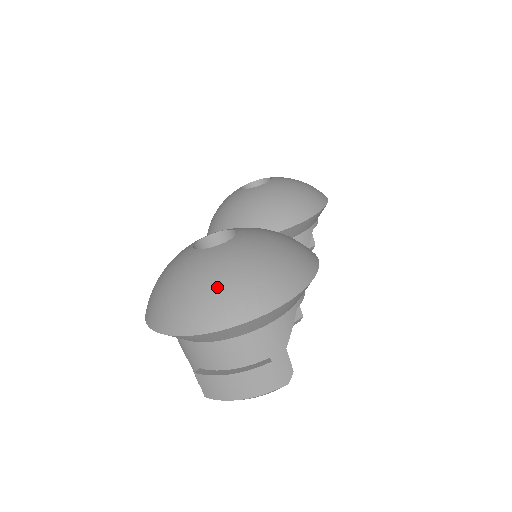
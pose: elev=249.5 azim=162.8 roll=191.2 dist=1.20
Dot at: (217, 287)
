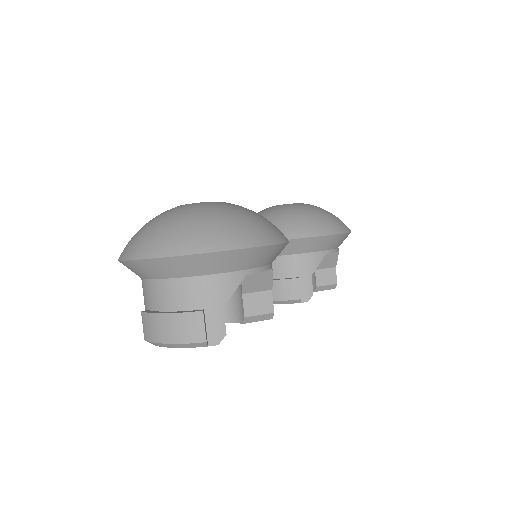
Dot at: (172, 225)
